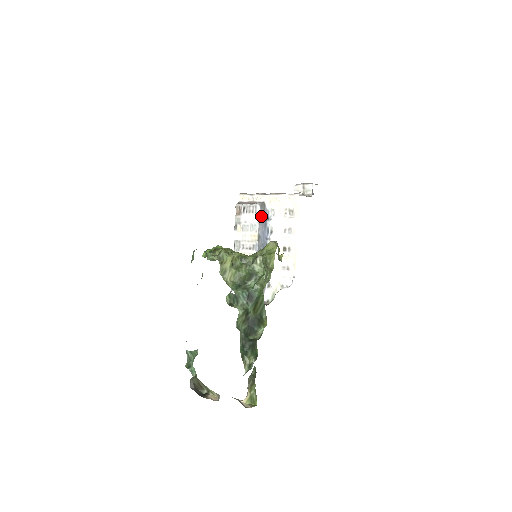
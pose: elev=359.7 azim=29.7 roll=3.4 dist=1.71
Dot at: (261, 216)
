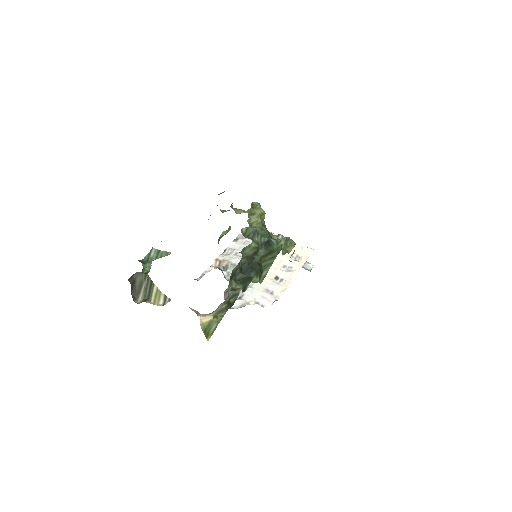
Dot at: occluded
